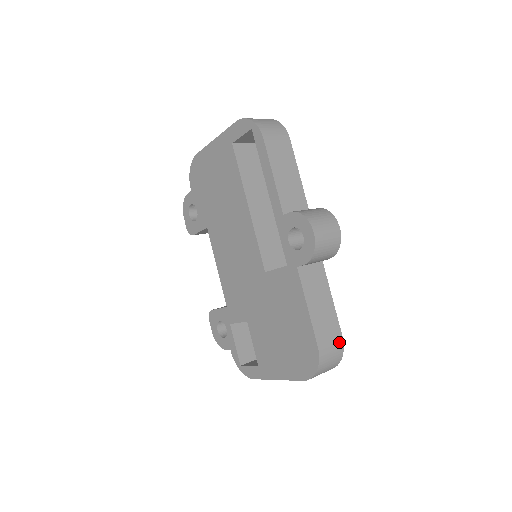
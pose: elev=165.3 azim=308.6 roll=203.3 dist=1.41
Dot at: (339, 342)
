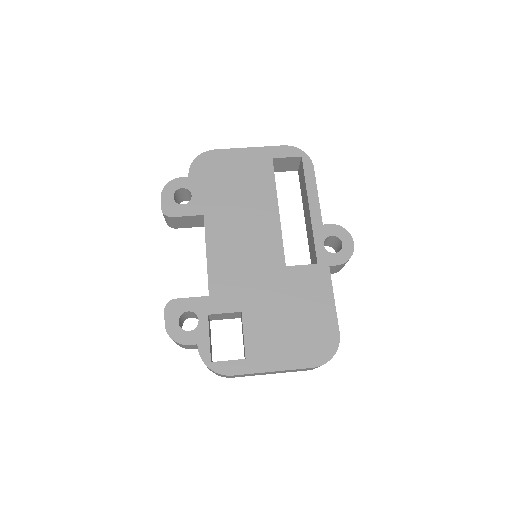
Dot at: occluded
